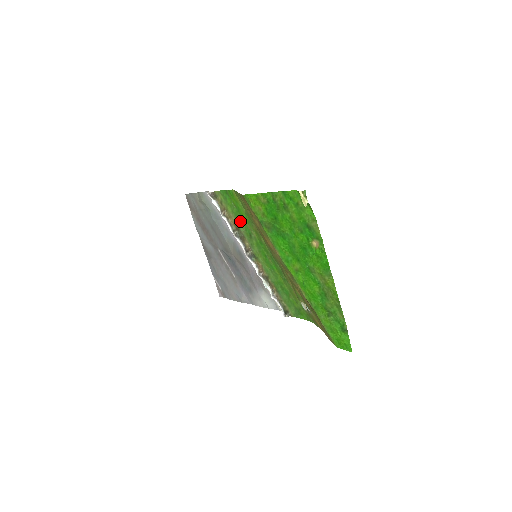
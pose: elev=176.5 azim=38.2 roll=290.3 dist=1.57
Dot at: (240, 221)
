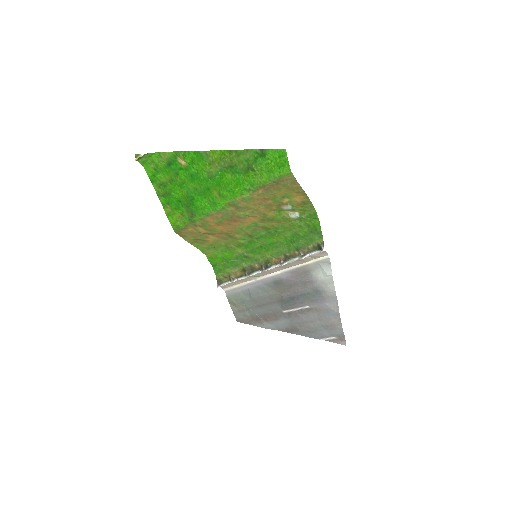
Dot at: (236, 263)
